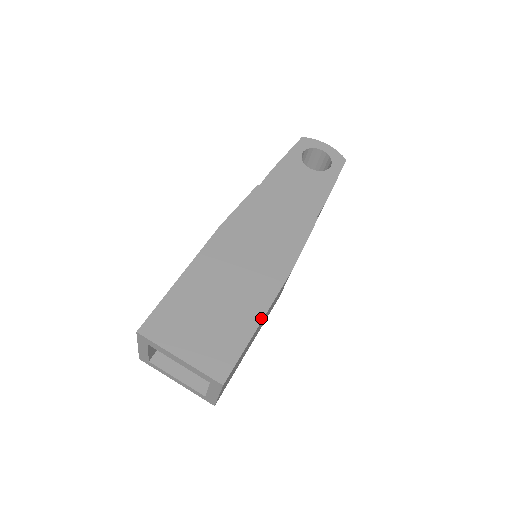
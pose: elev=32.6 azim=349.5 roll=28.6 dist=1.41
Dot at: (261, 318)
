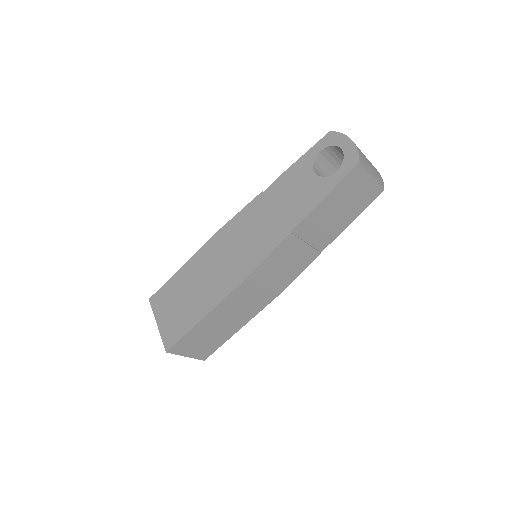
Dot at: (205, 315)
